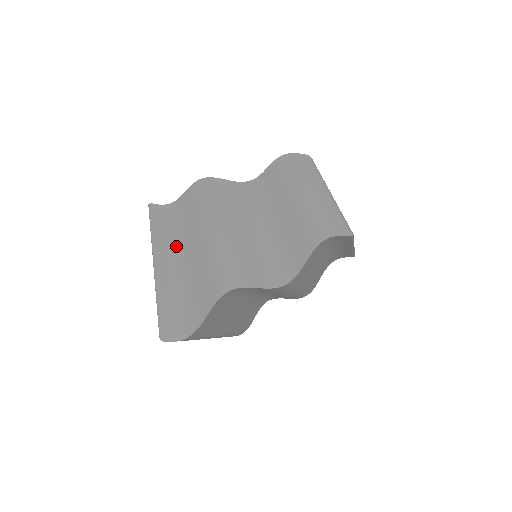
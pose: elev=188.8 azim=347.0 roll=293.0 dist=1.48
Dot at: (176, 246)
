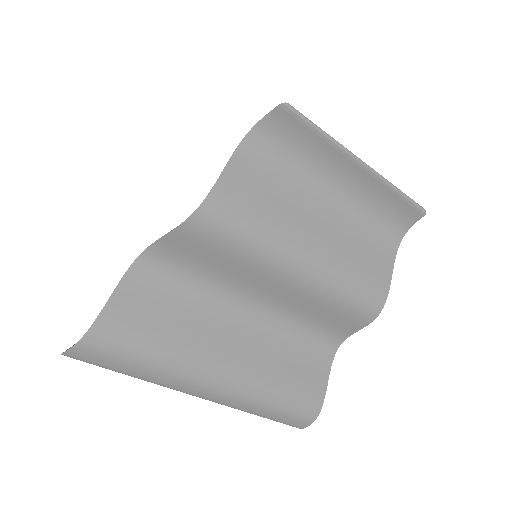
Dot at: occluded
